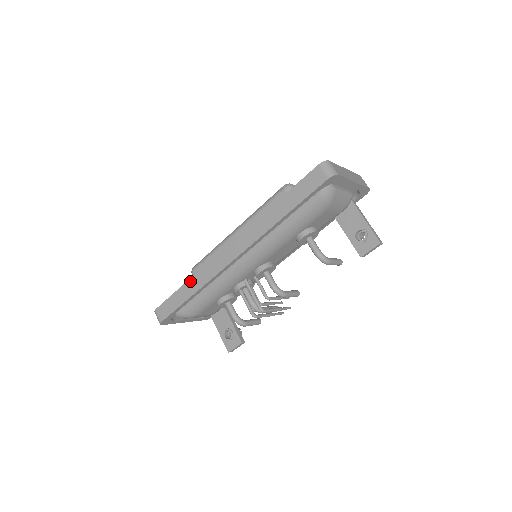
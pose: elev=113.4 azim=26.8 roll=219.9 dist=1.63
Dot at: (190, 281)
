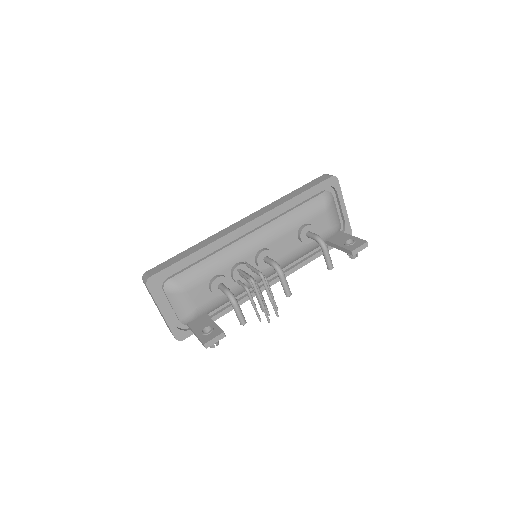
Dot at: (196, 245)
